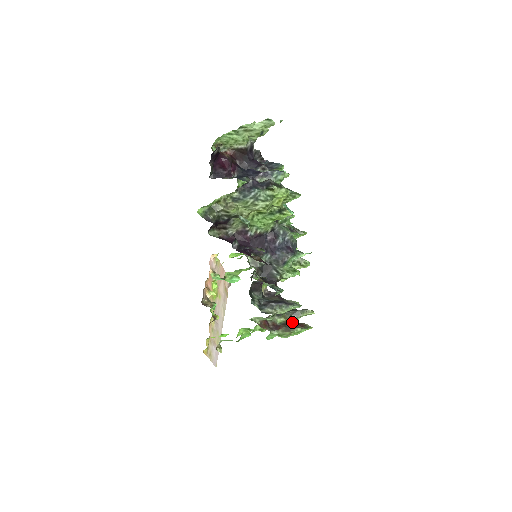
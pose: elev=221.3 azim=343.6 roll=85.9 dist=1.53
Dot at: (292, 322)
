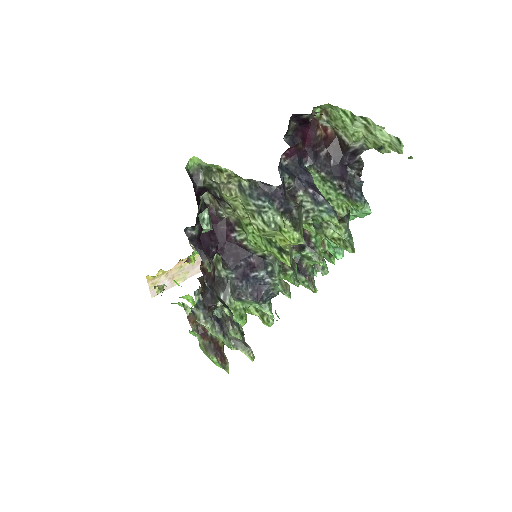
Dot at: (221, 346)
